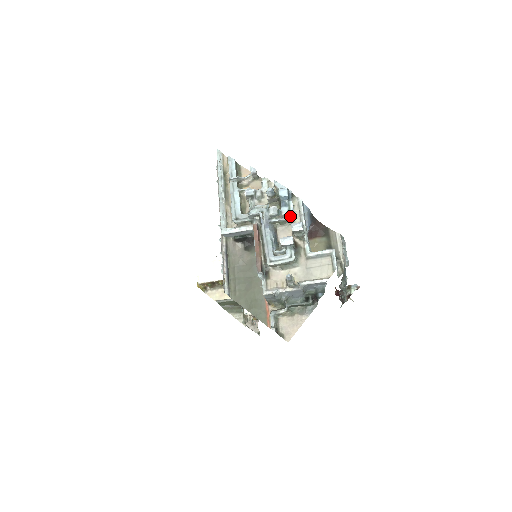
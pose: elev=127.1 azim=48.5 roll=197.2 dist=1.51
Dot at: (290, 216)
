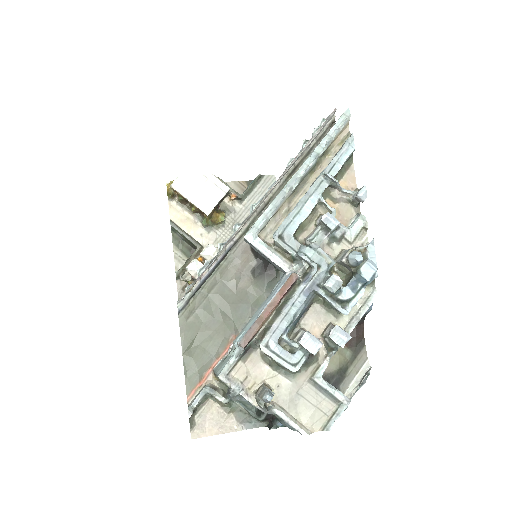
Dot at: (345, 309)
